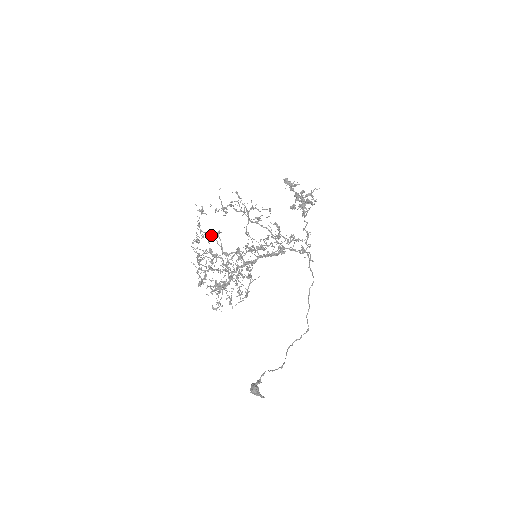
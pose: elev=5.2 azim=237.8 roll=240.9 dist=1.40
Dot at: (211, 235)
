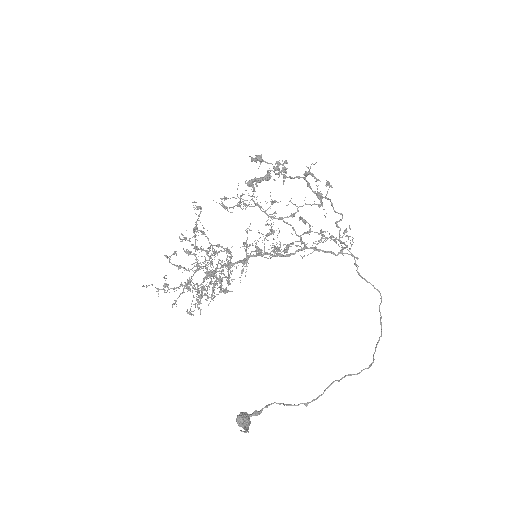
Dot at: (201, 232)
